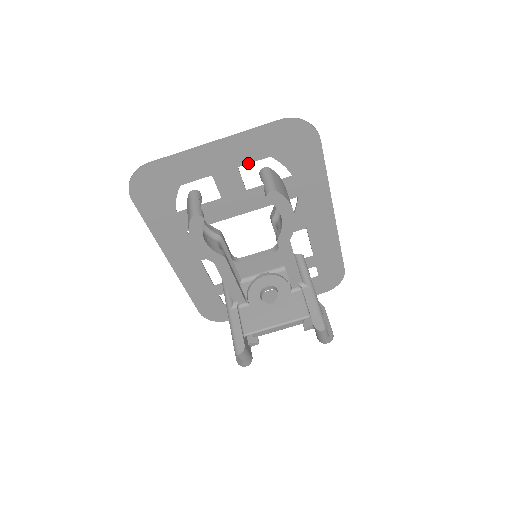
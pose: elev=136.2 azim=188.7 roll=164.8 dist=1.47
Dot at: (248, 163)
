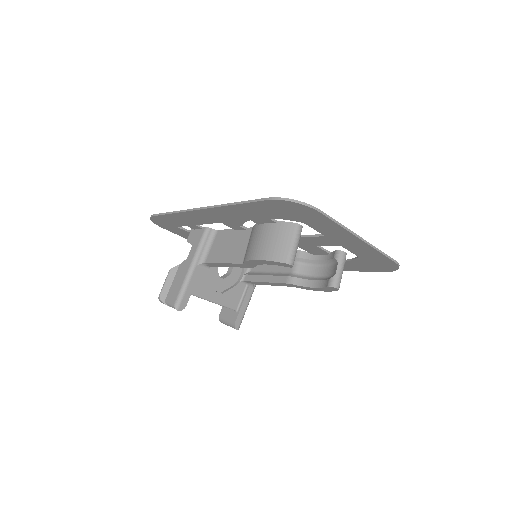
Dot at: (347, 249)
